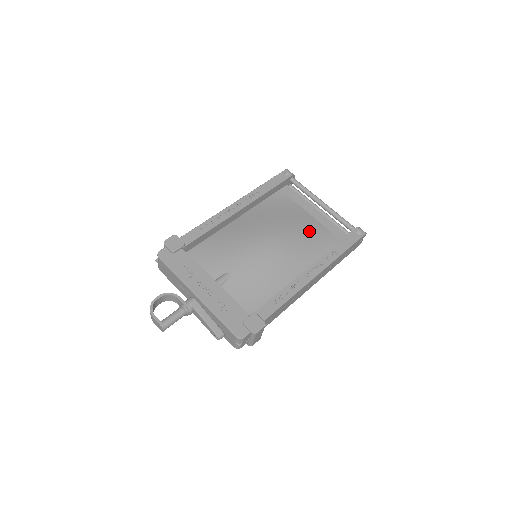
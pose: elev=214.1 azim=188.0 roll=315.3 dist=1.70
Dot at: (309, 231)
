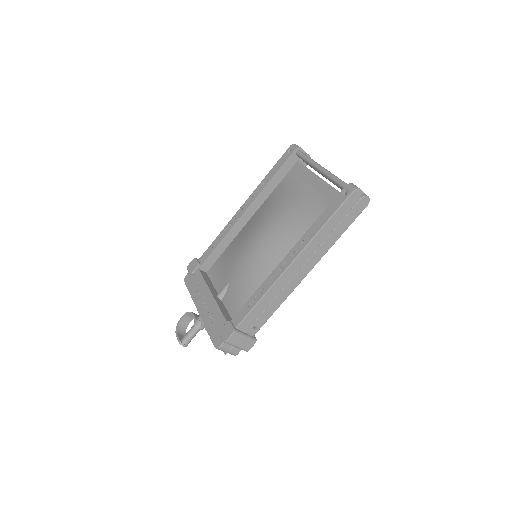
Dot at: (302, 210)
